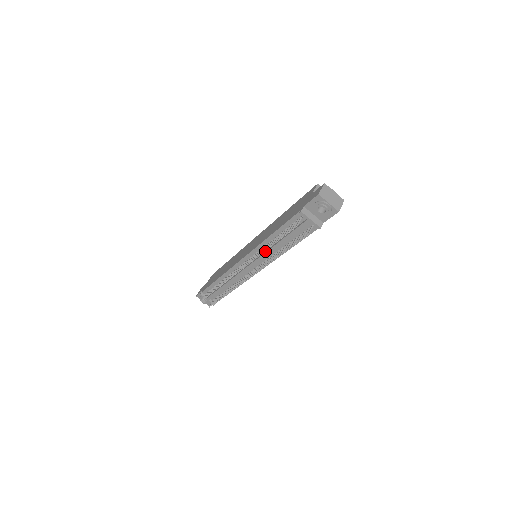
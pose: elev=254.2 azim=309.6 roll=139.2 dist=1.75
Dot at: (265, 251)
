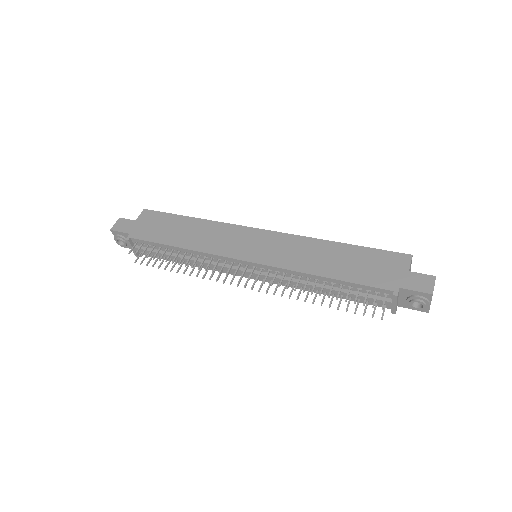
Dot at: (292, 278)
